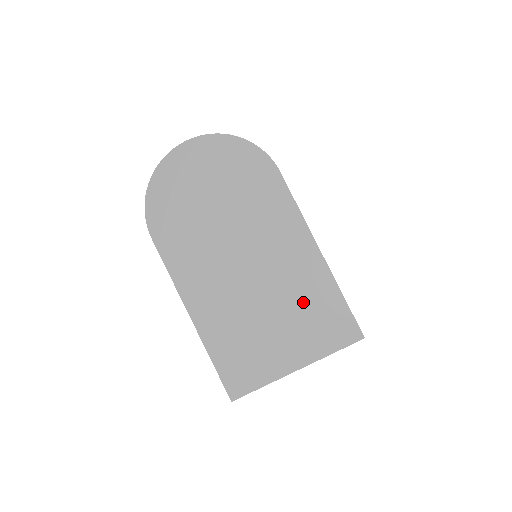
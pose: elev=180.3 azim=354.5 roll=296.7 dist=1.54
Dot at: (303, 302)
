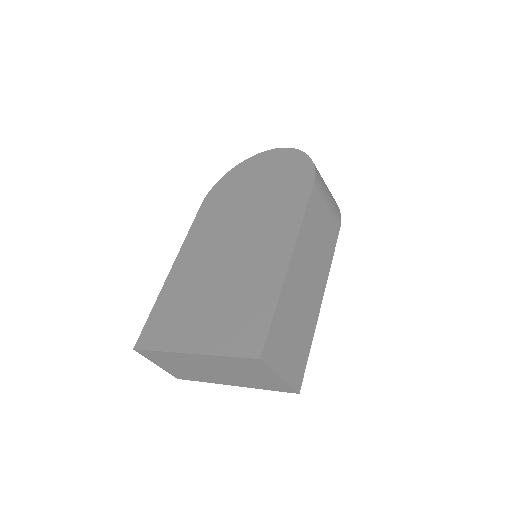
Dot at: (243, 295)
